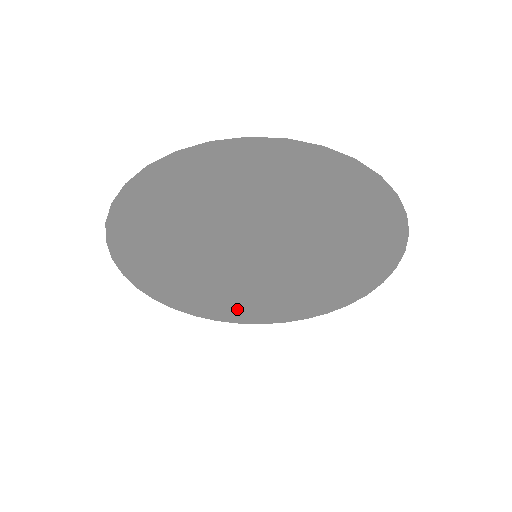
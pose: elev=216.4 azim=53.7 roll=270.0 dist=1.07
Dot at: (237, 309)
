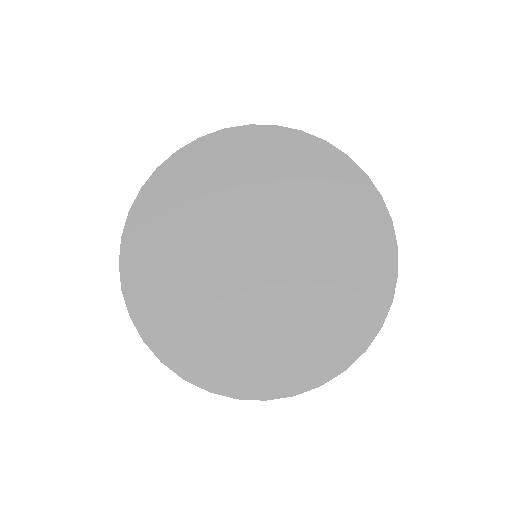
Dot at: (196, 345)
